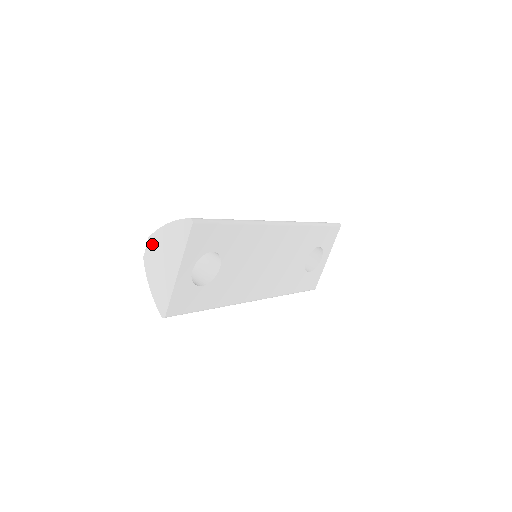
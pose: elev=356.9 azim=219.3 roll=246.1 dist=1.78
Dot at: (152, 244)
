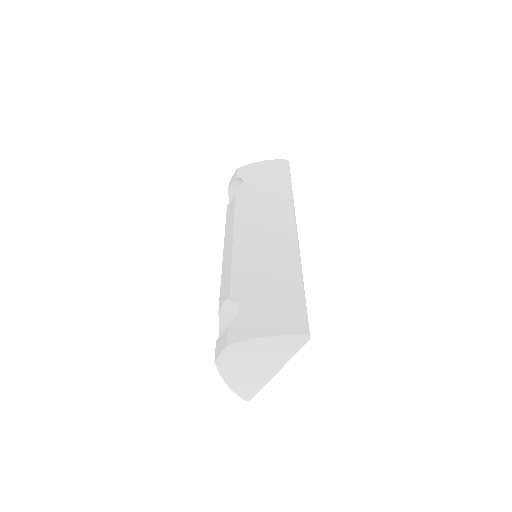
Dot at: (233, 352)
